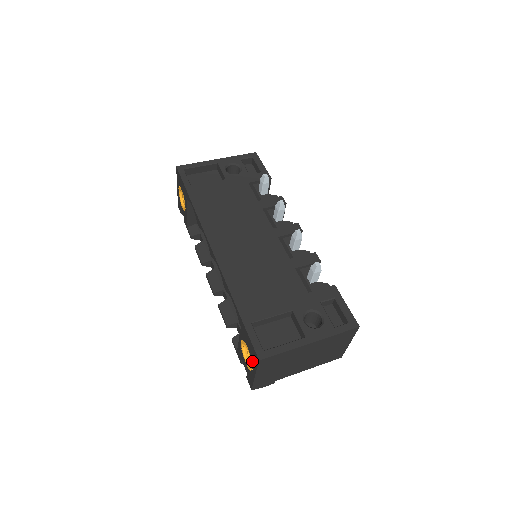
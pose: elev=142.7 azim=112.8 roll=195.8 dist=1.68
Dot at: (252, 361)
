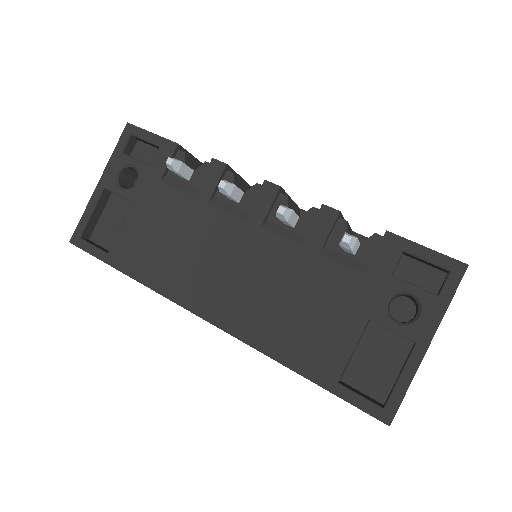
Dot at: occluded
